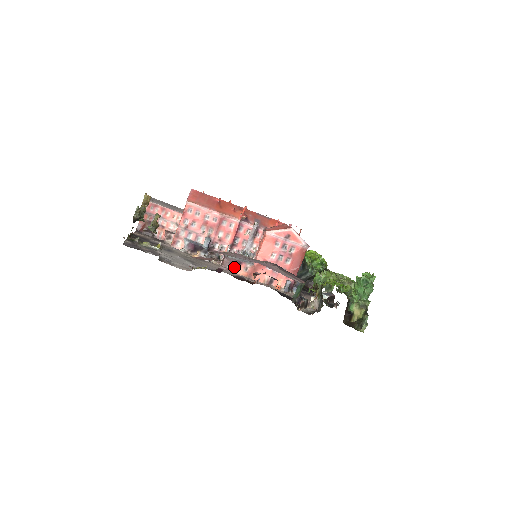
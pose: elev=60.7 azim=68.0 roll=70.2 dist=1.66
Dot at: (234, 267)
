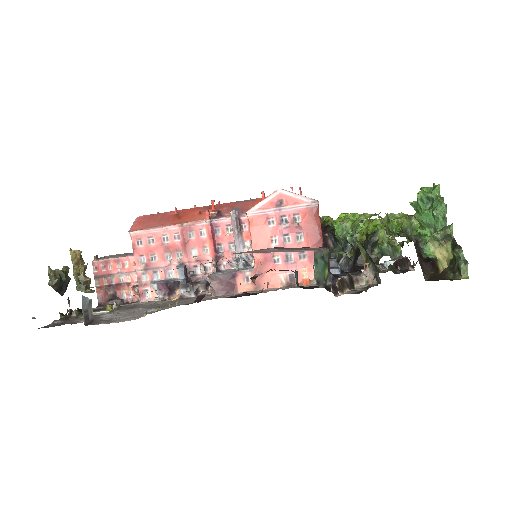
Dot at: (229, 286)
